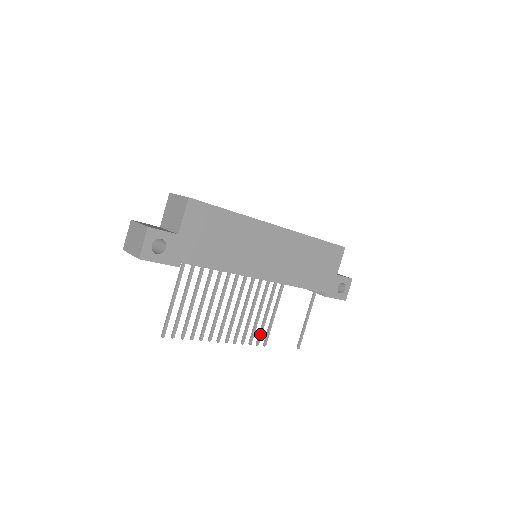
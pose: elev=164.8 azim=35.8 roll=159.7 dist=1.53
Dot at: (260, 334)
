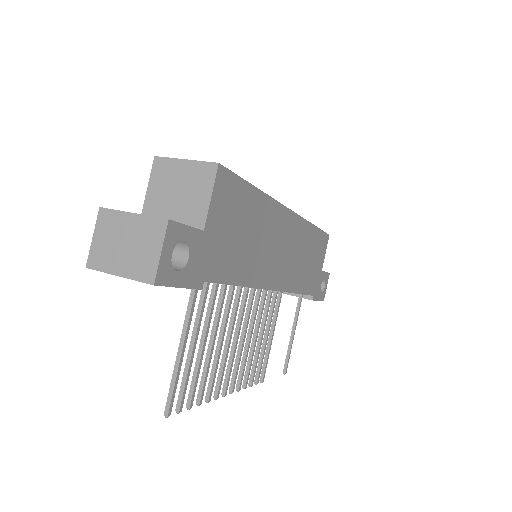
Dot at: (260, 367)
